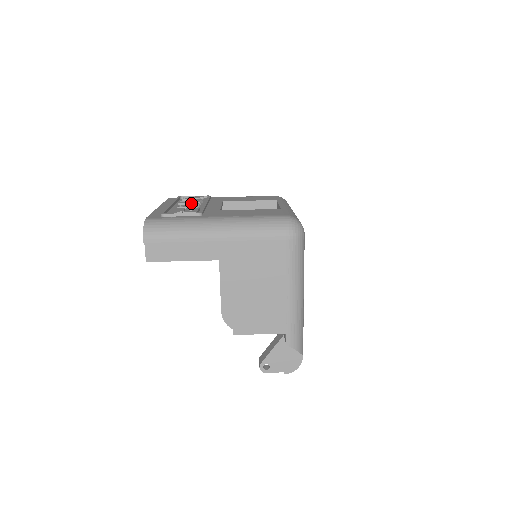
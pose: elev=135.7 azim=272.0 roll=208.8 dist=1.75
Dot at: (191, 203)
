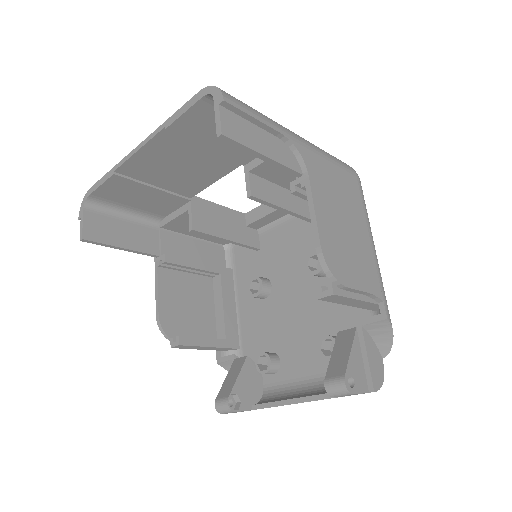
Dot at: occluded
